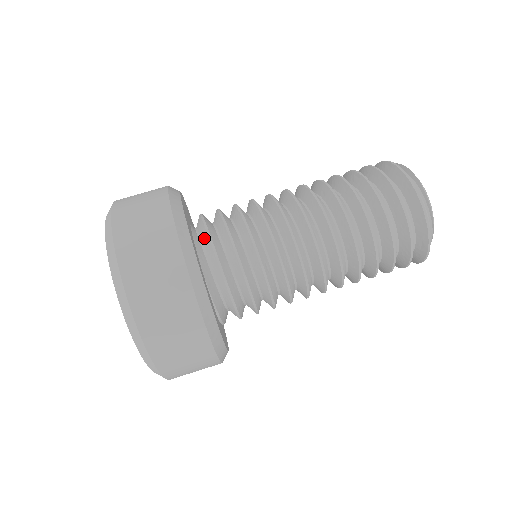
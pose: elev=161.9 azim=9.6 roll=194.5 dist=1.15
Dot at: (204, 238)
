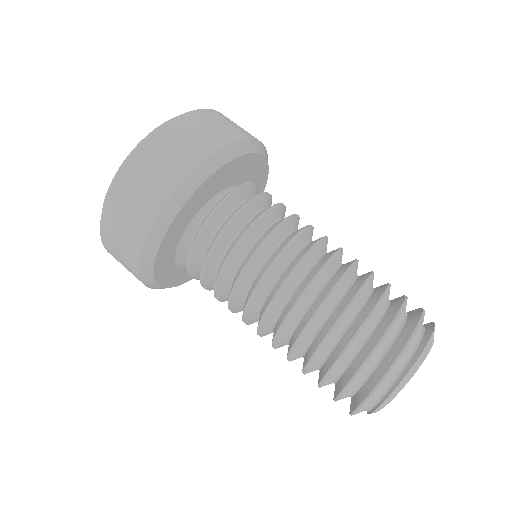
Dot at: (195, 236)
